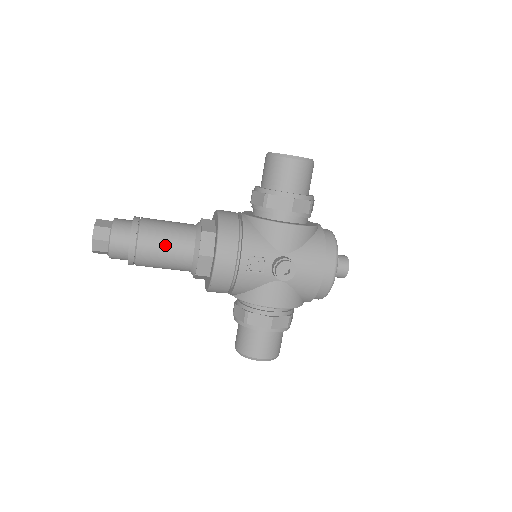
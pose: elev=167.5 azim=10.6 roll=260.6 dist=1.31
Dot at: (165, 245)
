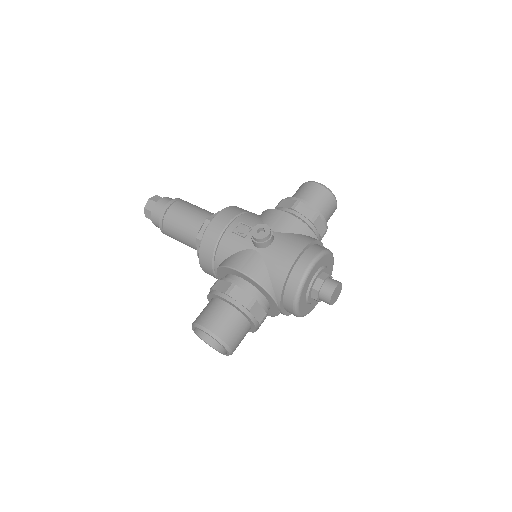
Dot at: (189, 211)
